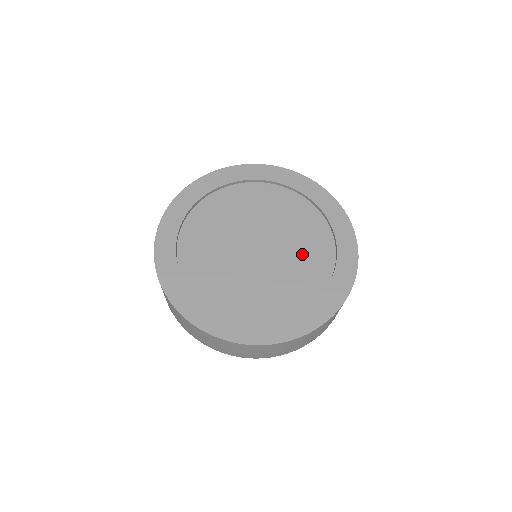
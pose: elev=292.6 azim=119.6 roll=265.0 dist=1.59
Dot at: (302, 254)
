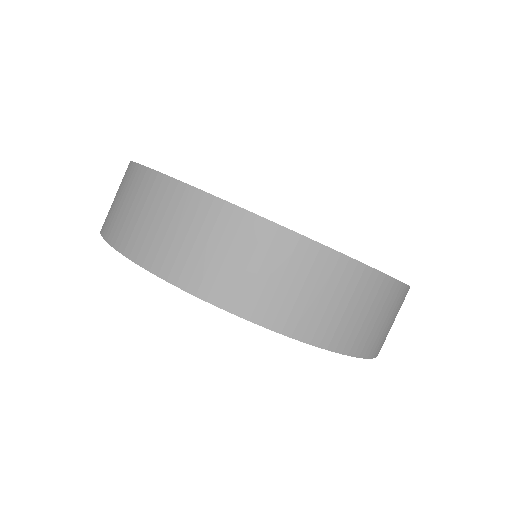
Dot at: occluded
